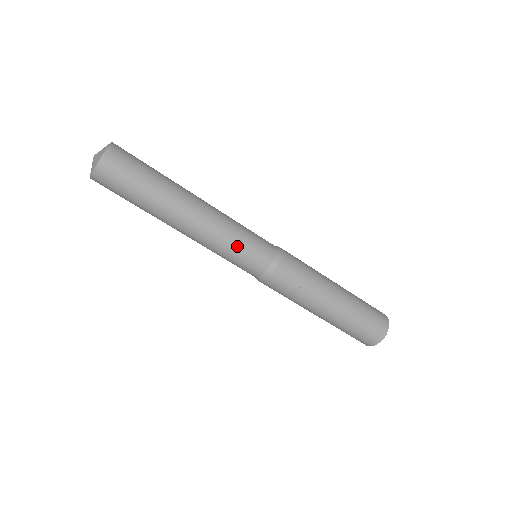
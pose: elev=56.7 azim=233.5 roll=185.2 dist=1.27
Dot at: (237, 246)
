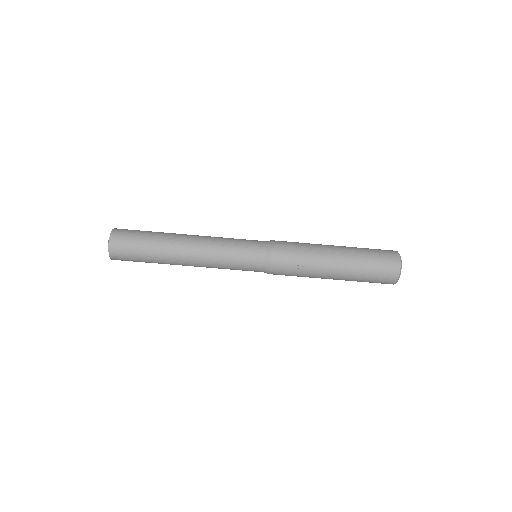
Dot at: (232, 258)
